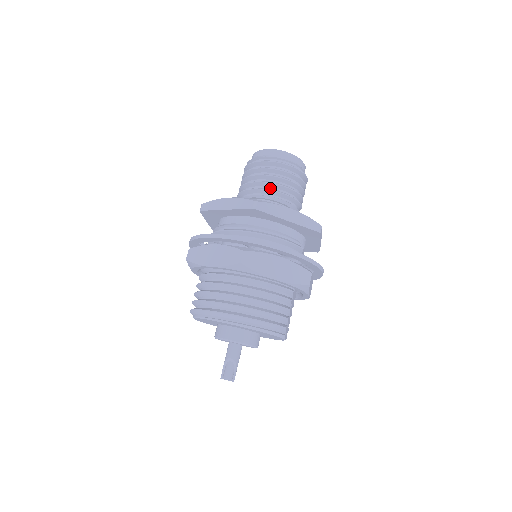
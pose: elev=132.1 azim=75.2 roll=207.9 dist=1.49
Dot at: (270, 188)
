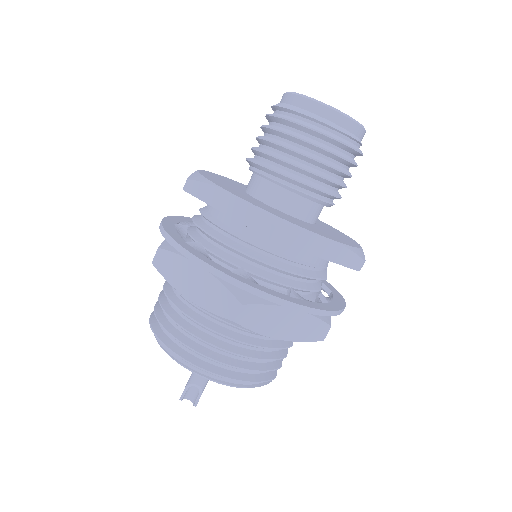
Dot at: (303, 176)
